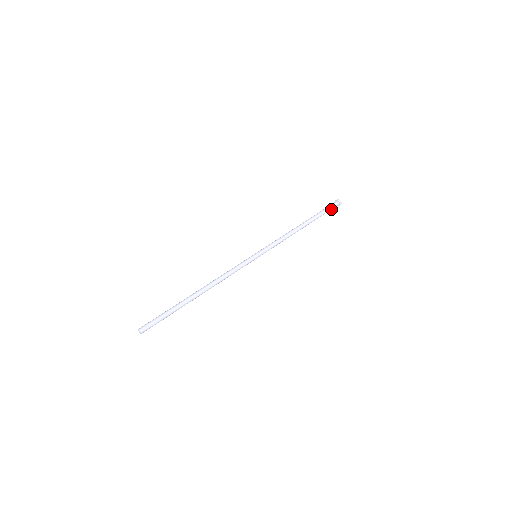
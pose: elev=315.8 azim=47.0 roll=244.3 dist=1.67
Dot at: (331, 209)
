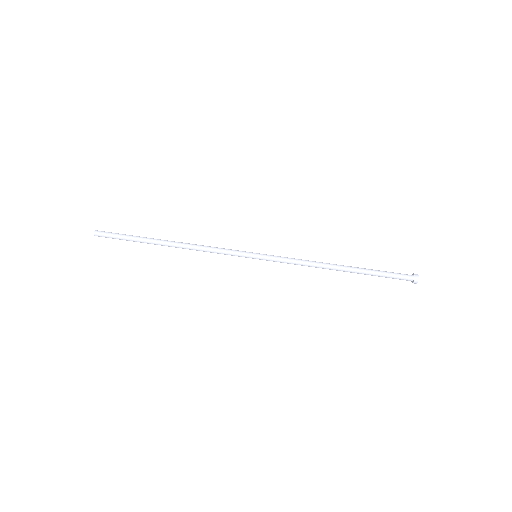
Dot at: (396, 278)
